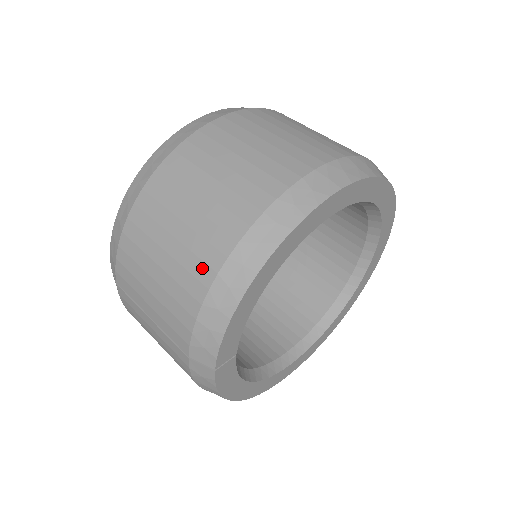
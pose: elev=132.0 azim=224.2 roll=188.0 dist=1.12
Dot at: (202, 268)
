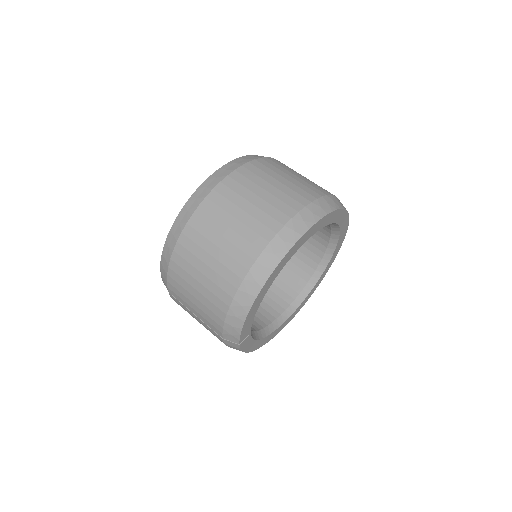
Dot at: (223, 294)
